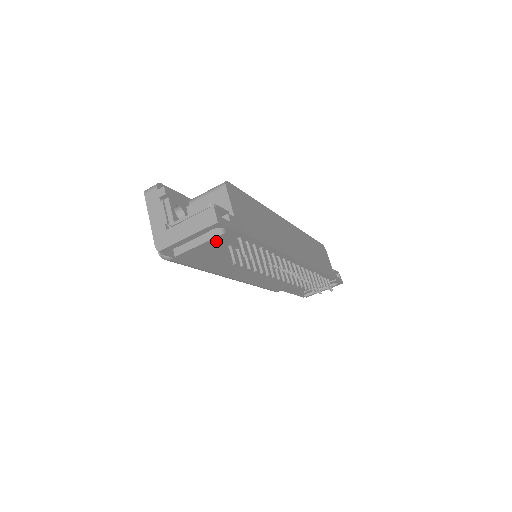
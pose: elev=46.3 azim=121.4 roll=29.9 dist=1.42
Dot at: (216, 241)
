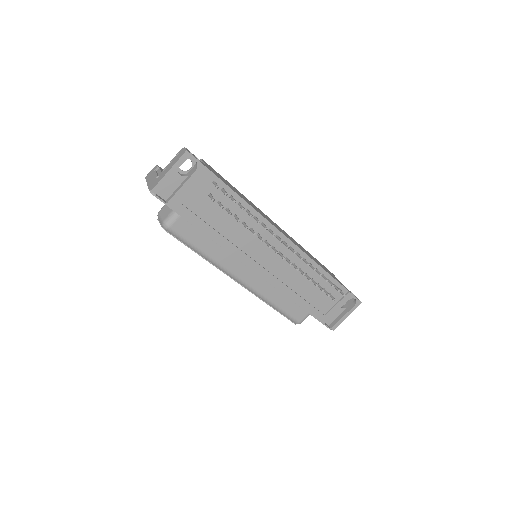
Dot at: (194, 182)
